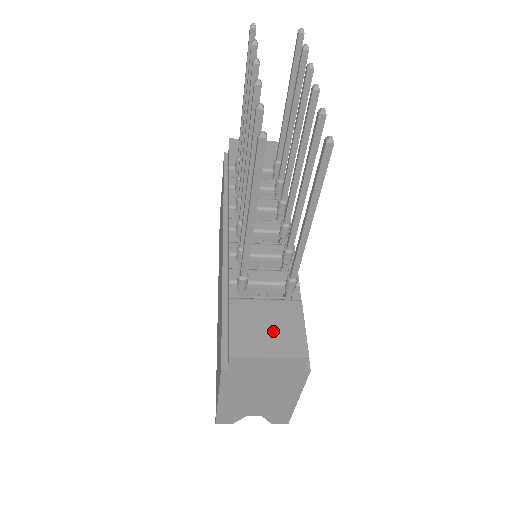
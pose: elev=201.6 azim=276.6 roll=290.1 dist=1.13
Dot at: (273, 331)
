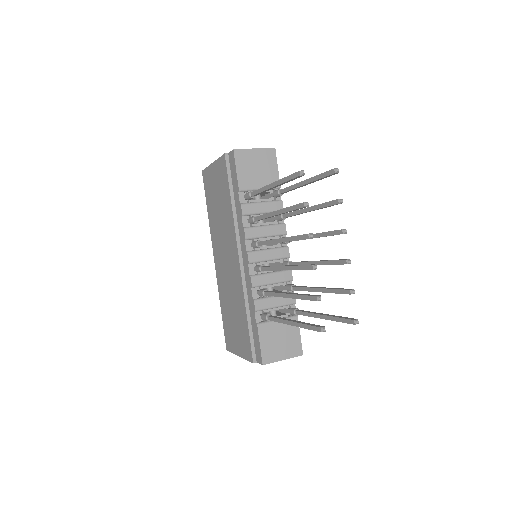
Dot at: (284, 343)
